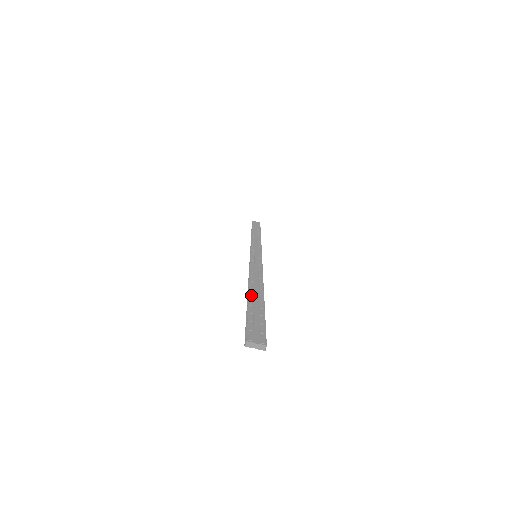
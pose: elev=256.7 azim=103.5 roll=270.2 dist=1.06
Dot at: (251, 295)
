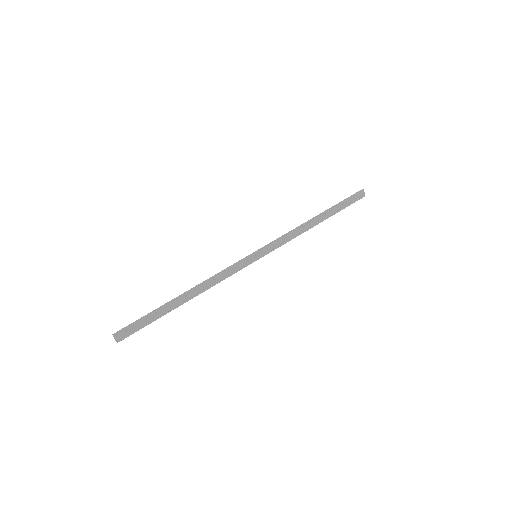
Dot at: (172, 303)
